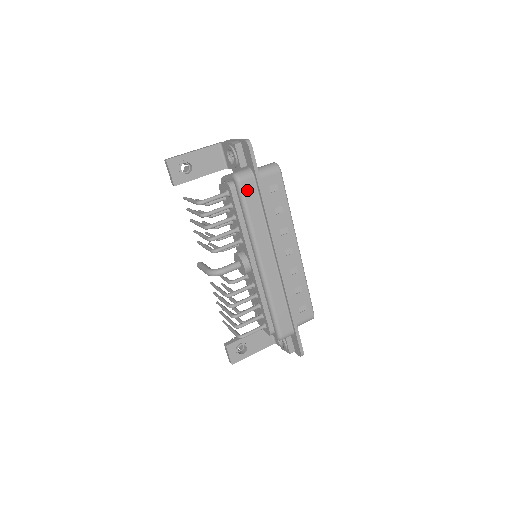
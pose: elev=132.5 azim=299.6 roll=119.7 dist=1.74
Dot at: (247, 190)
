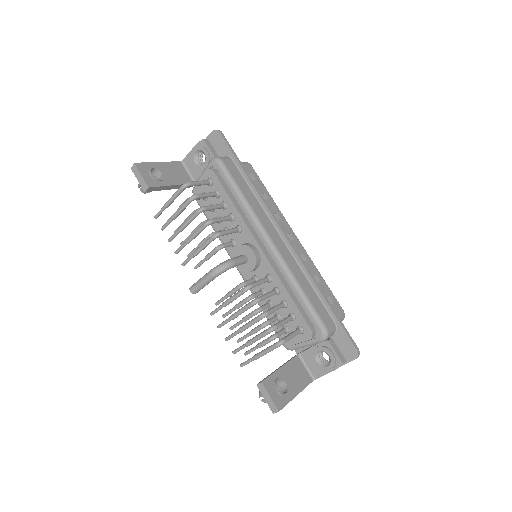
Dot at: (230, 169)
